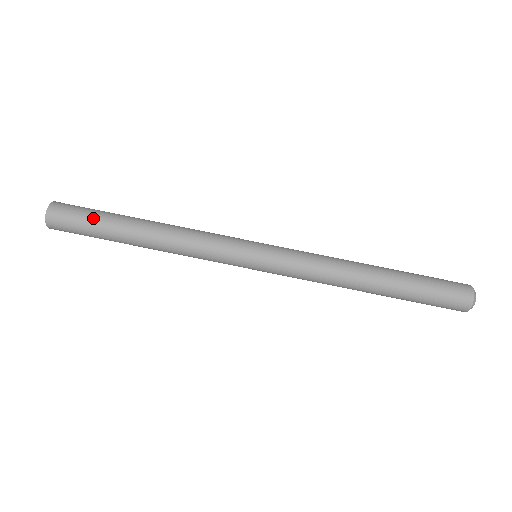
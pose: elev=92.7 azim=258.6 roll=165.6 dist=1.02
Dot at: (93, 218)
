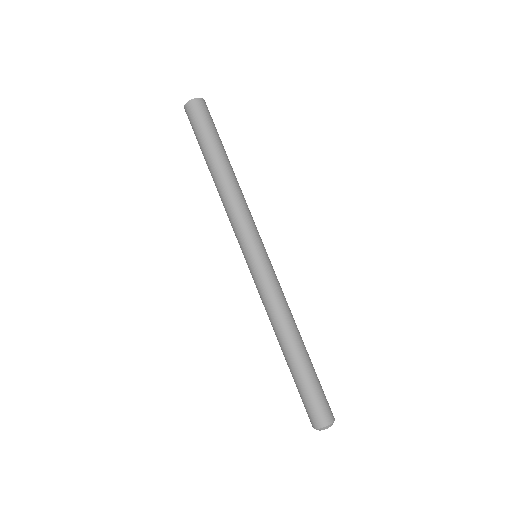
Dot at: (200, 136)
